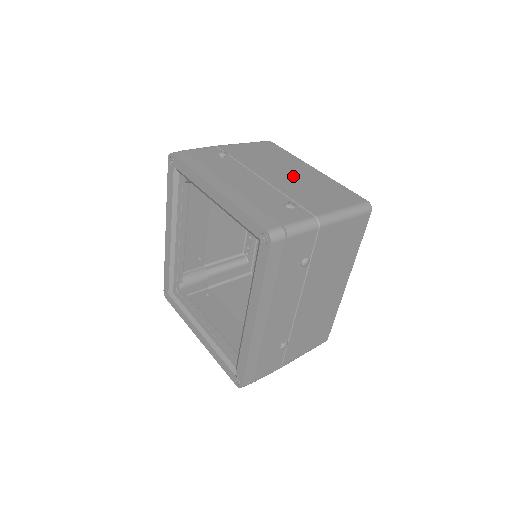
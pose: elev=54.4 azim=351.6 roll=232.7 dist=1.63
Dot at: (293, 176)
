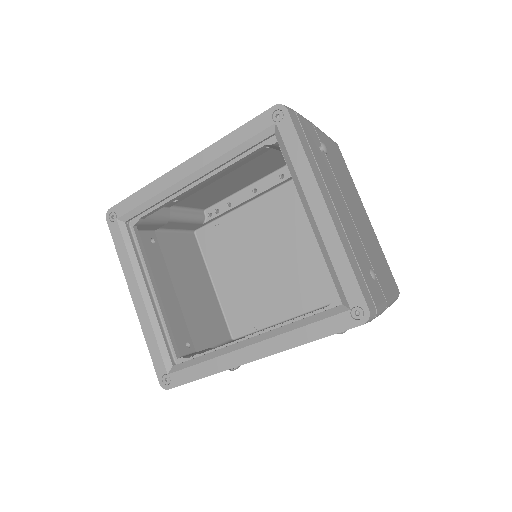
Dot at: (363, 222)
